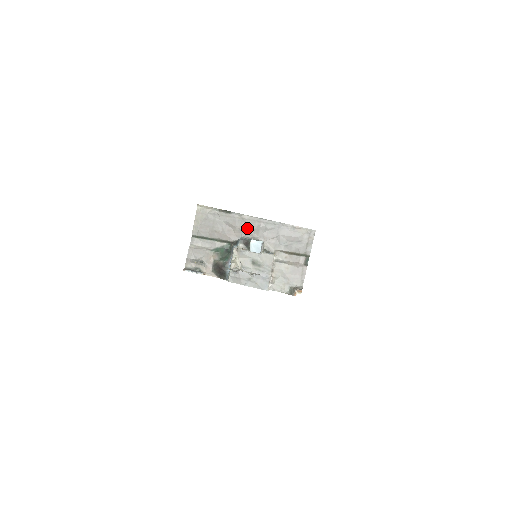
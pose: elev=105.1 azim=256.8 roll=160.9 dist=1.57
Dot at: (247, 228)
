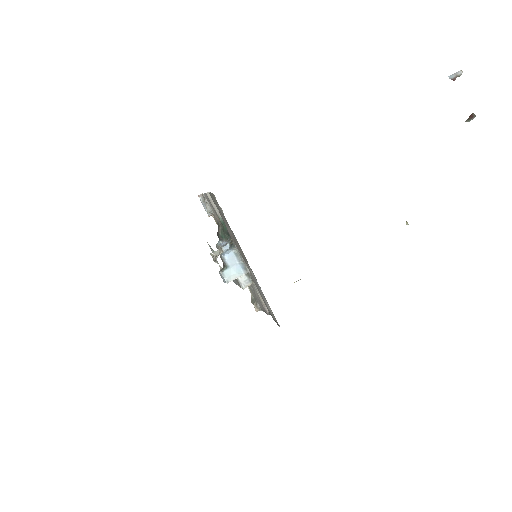
Dot at: (242, 253)
